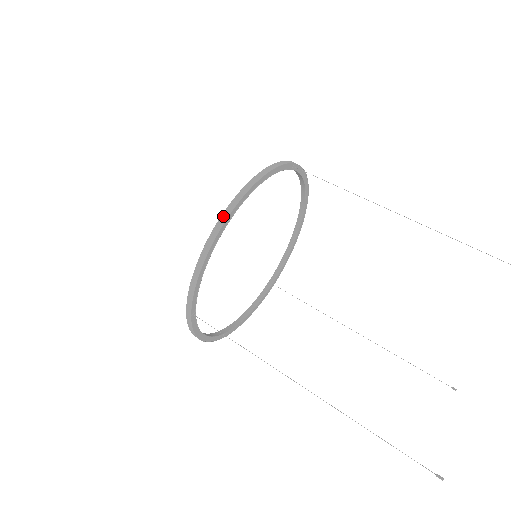
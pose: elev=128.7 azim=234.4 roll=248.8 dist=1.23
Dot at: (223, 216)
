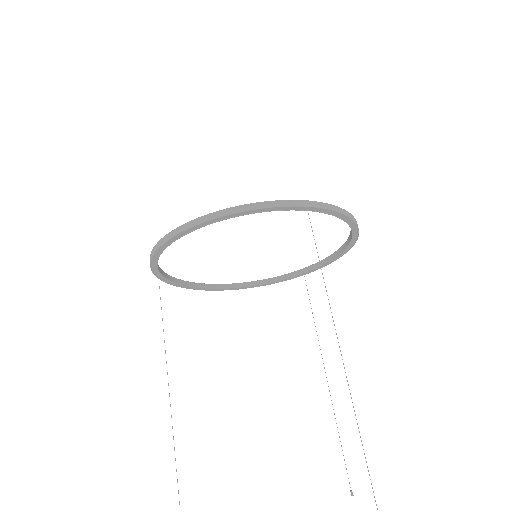
Dot at: (179, 228)
